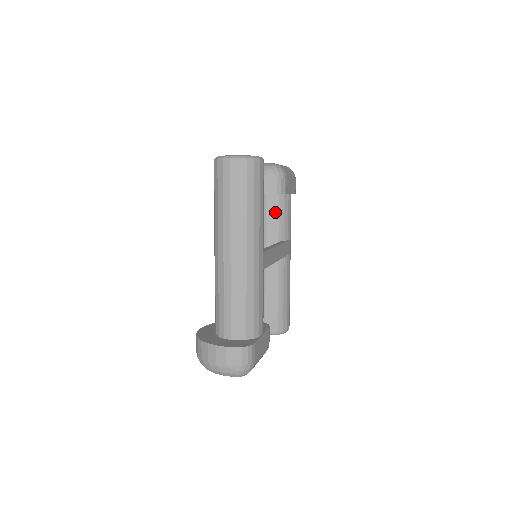
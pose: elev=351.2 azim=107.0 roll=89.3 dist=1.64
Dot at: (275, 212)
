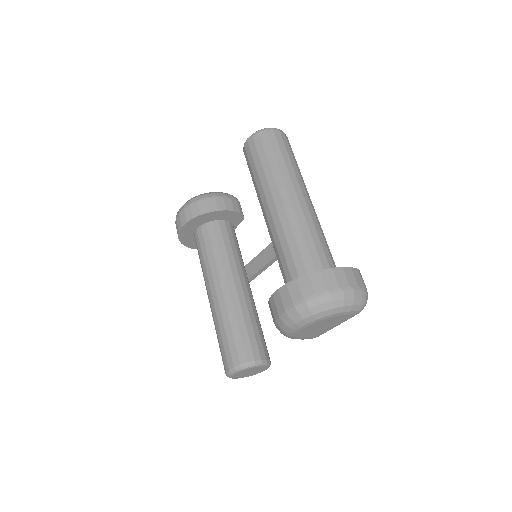
Dot at: (235, 238)
